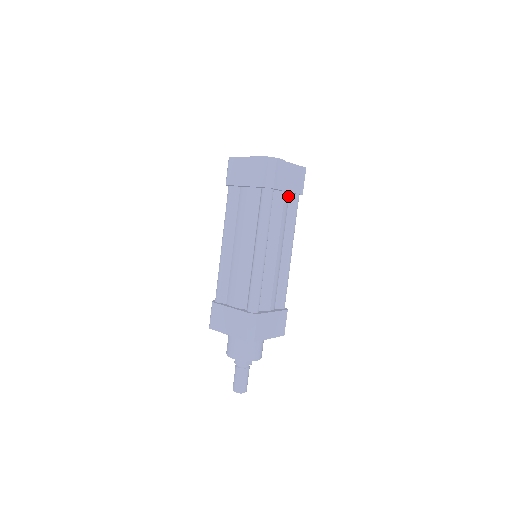
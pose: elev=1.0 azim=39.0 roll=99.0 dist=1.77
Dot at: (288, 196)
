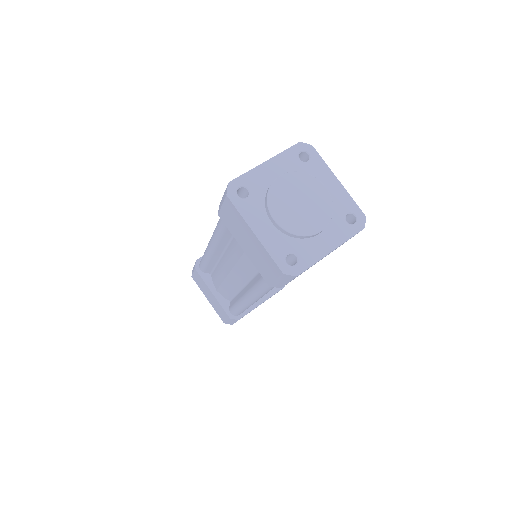
Dot at: occluded
